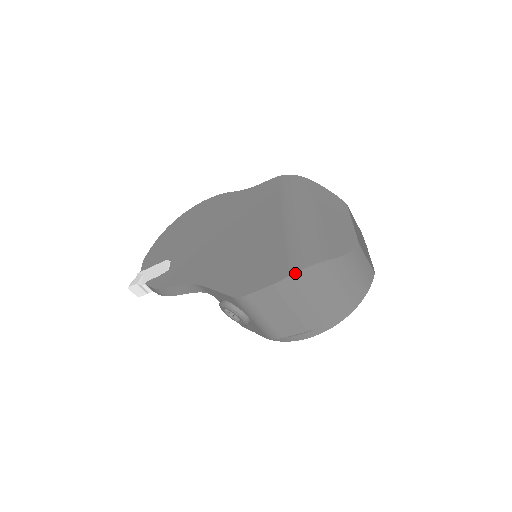
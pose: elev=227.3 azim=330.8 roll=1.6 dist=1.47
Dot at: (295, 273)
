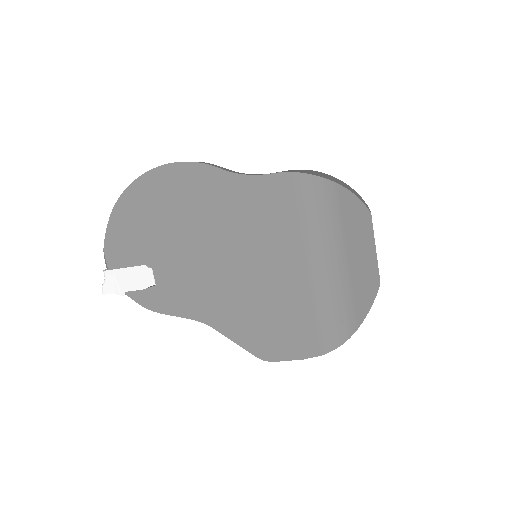
Dot at: occluded
